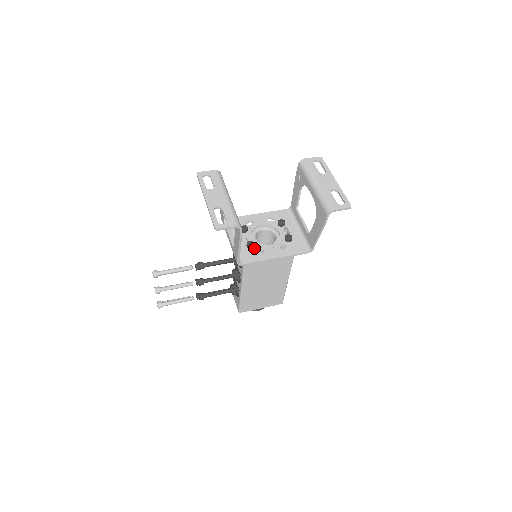
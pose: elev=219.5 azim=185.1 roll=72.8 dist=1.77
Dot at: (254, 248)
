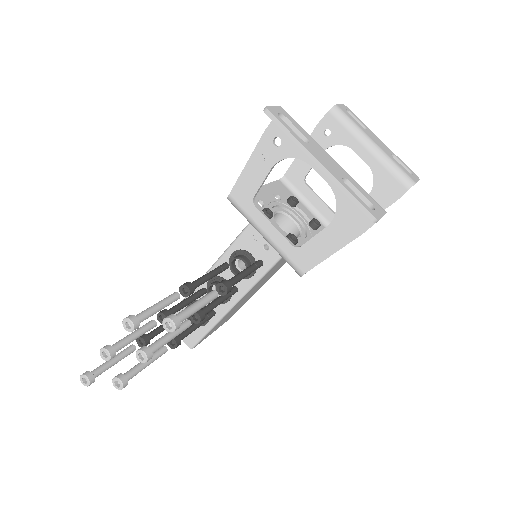
Dot at: occluded
